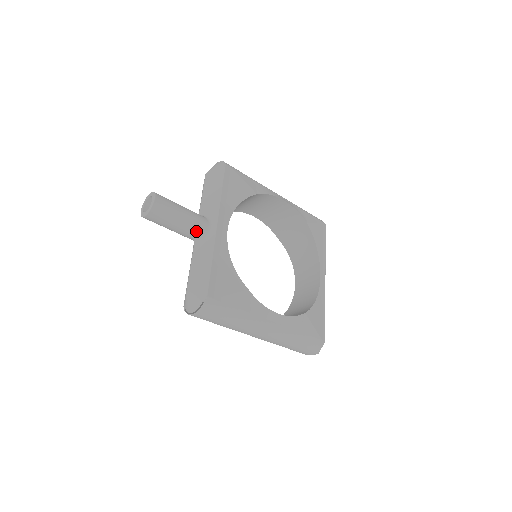
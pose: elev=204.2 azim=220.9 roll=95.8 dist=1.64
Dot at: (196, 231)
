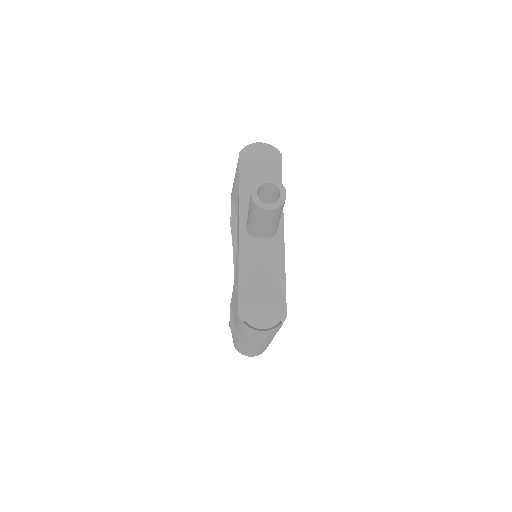
Dot at: (273, 233)
